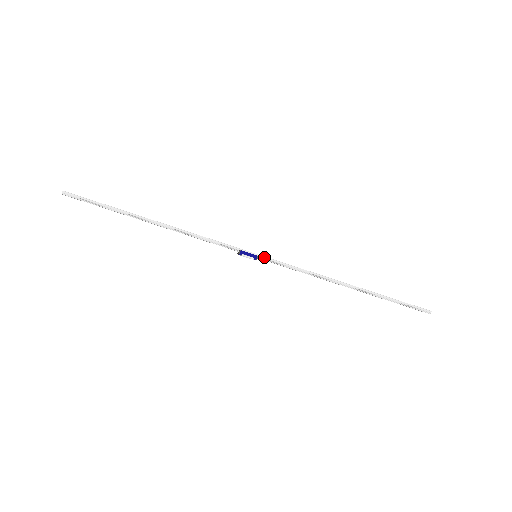
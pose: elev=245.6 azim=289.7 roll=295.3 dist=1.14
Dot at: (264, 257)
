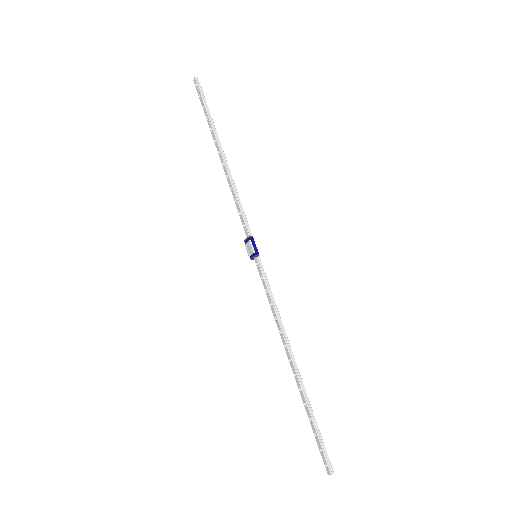
Dot at: (261, 262)
